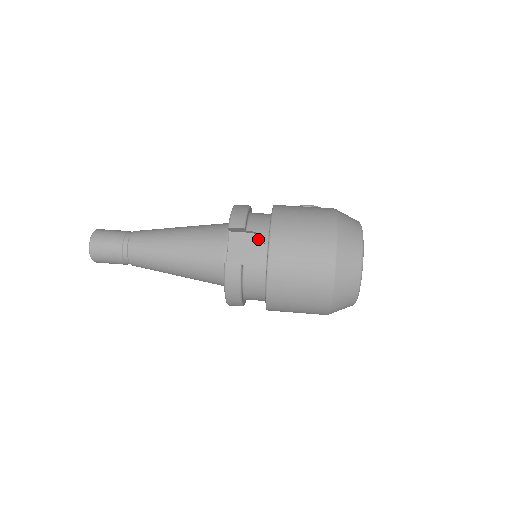
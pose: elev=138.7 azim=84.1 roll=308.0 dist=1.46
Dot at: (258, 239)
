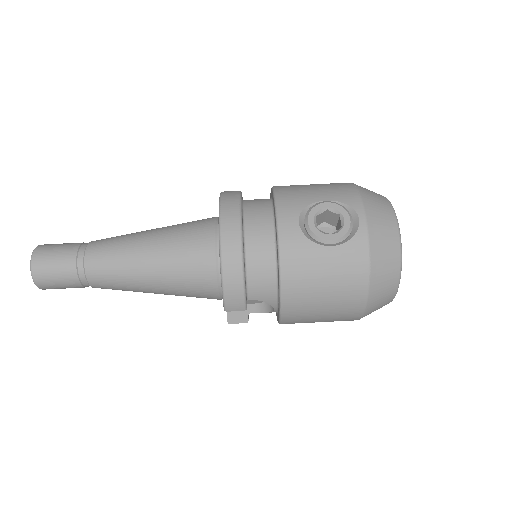
Dot at: occluded
